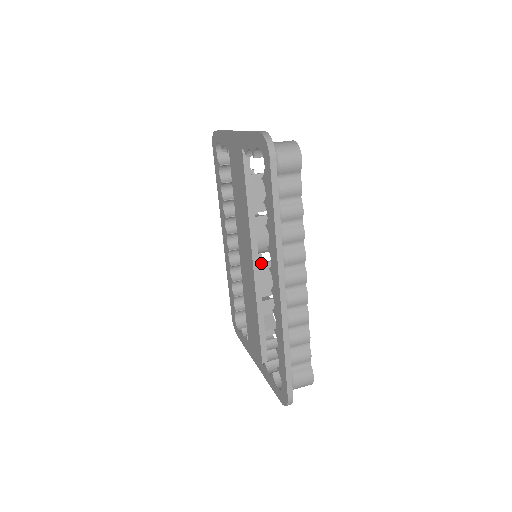
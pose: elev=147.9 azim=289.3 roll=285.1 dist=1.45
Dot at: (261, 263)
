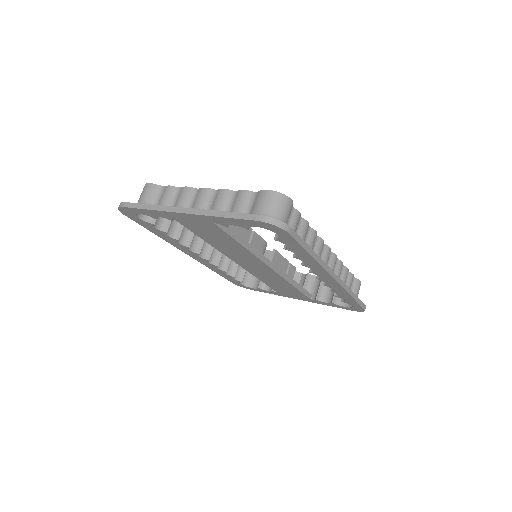
Dot at: (272, 260)
